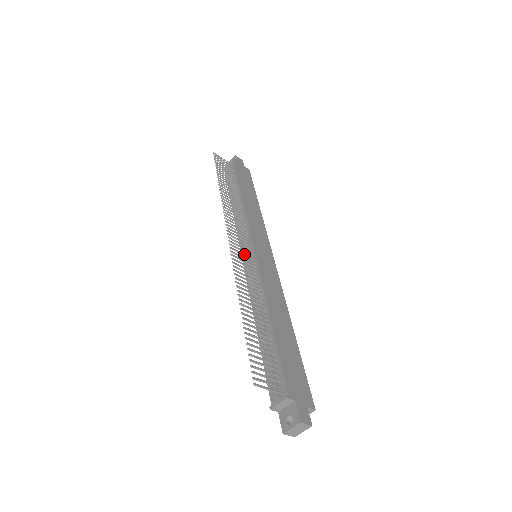
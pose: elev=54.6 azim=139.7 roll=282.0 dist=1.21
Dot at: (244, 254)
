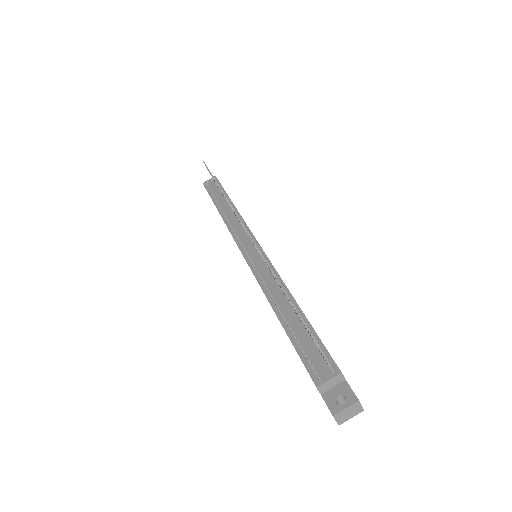
Dot at: occluded
